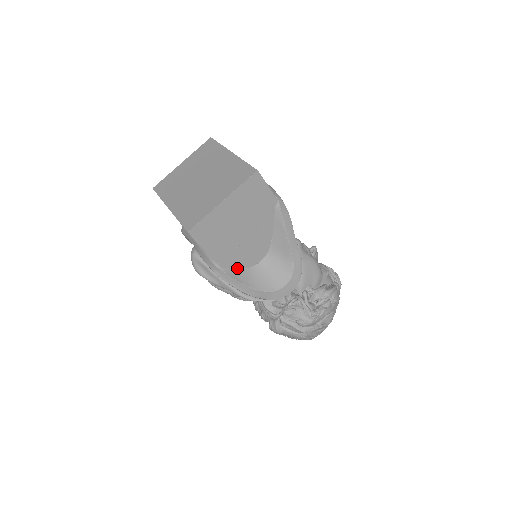
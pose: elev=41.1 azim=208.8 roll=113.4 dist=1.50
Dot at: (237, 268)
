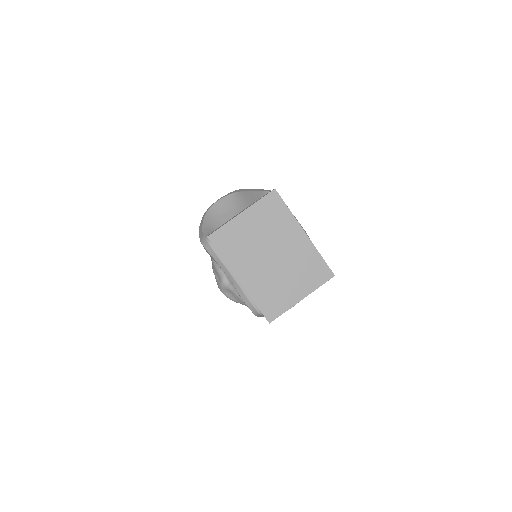
Dot at: occluded
